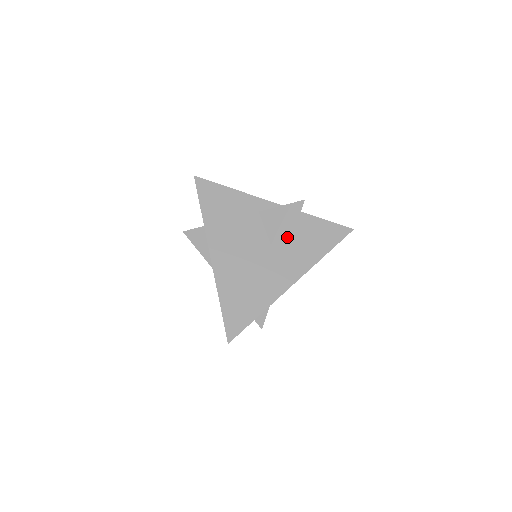
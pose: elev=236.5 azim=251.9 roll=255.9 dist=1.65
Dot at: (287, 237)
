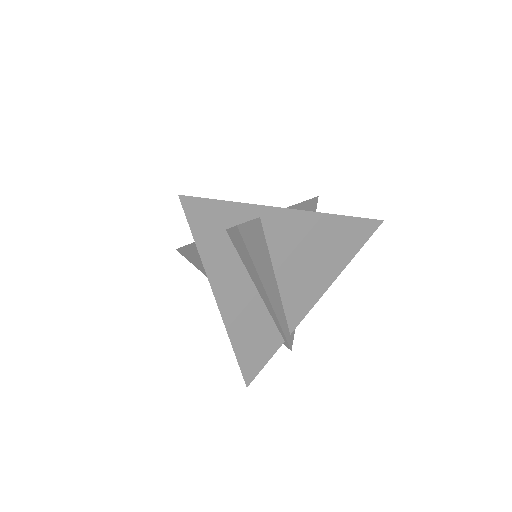
Dot at: occluded
